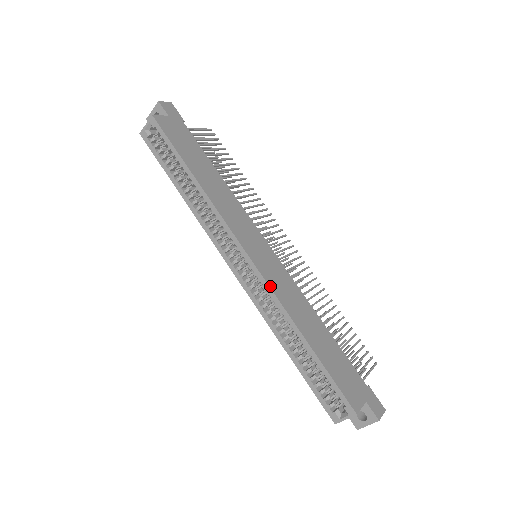
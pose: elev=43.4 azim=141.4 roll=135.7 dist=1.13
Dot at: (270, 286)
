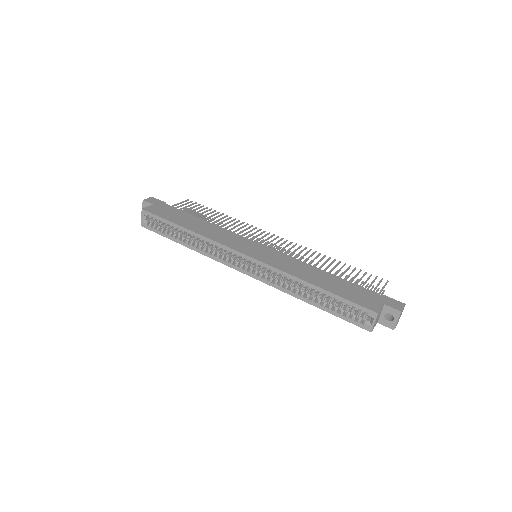
Dot at: (271, 265)
